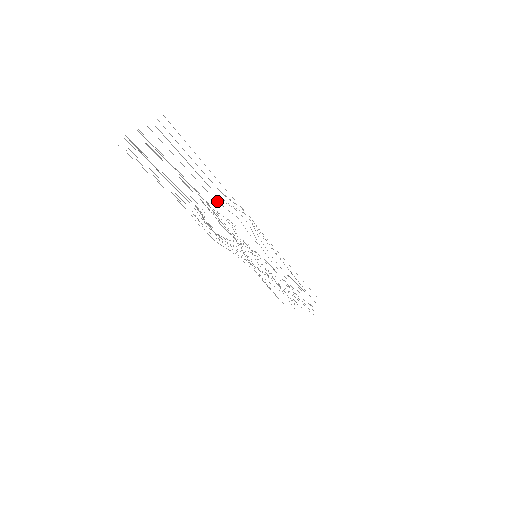
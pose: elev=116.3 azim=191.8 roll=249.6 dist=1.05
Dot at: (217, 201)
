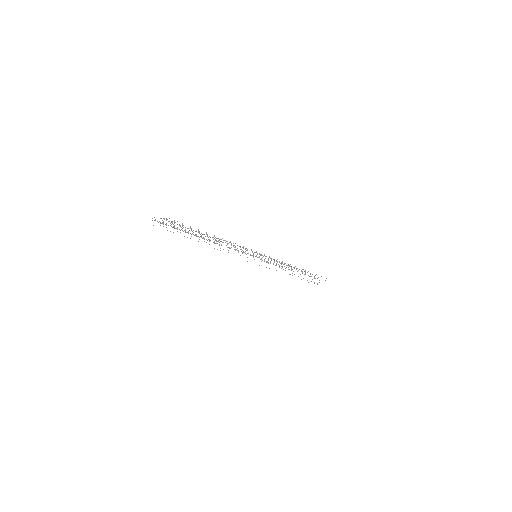
Dot at: occluded
